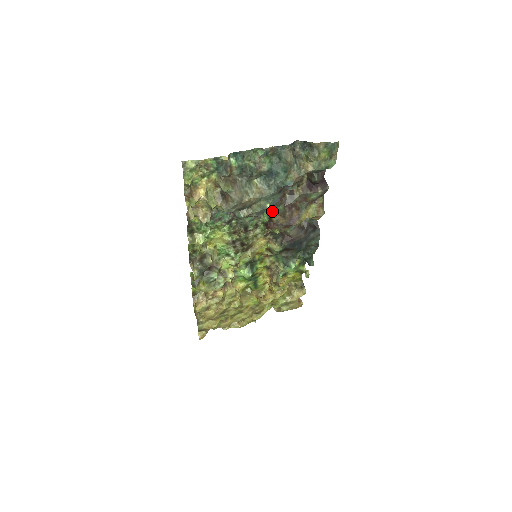
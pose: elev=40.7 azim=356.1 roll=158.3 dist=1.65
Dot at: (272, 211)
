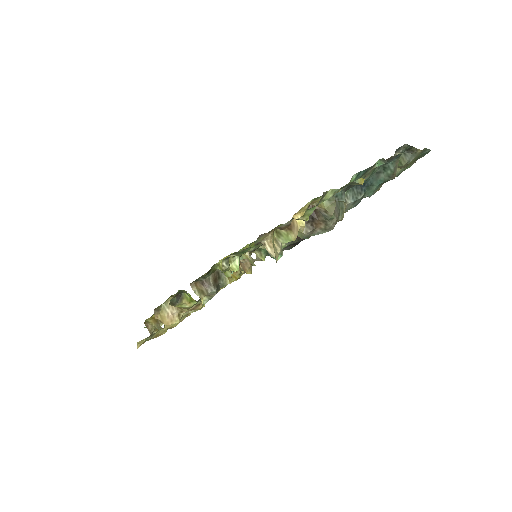
Dot at: occluded
